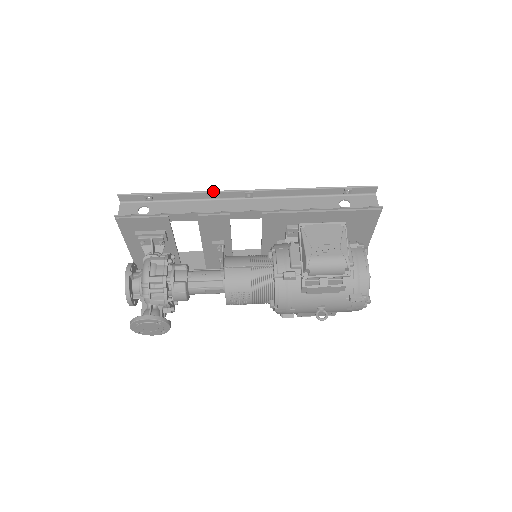
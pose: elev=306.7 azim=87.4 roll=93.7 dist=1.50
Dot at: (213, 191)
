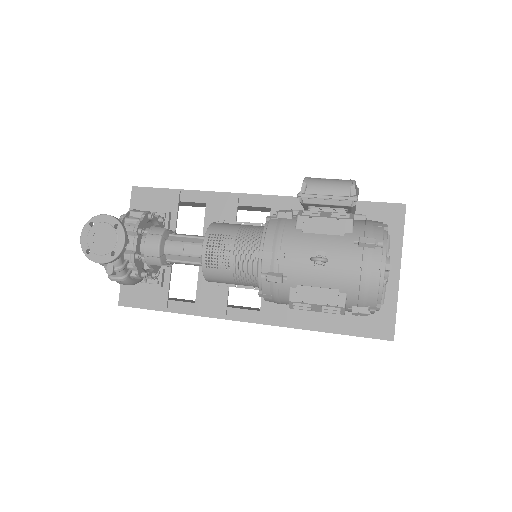
Dot at: occluded
